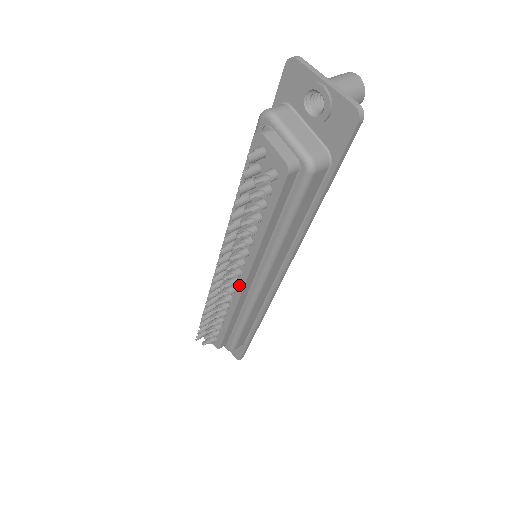
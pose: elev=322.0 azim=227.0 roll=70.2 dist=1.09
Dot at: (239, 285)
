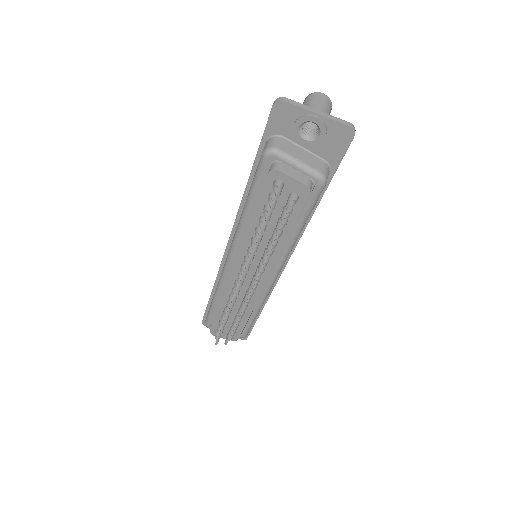
Dot at: (259, 286)
